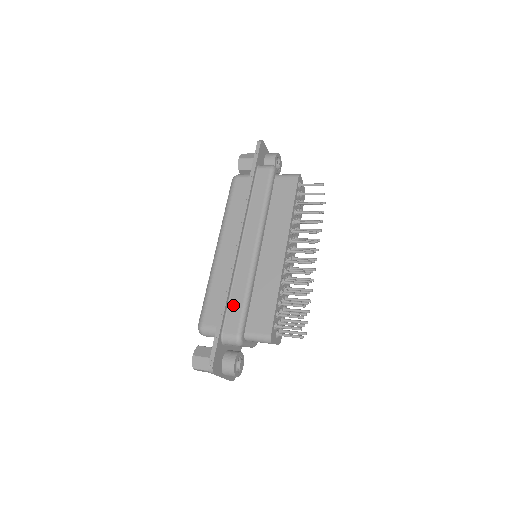
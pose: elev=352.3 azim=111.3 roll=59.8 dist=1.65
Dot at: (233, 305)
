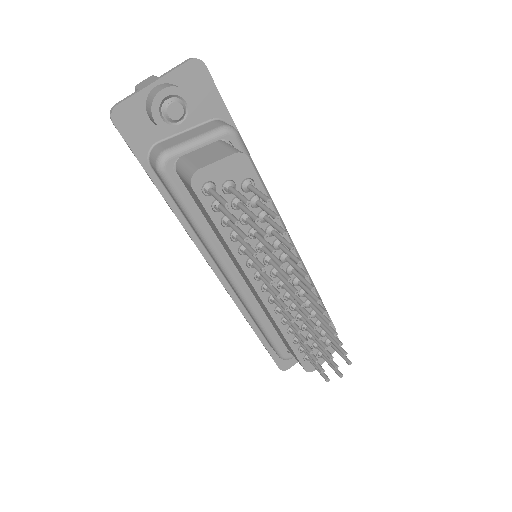
Dot at: (260, 330)
